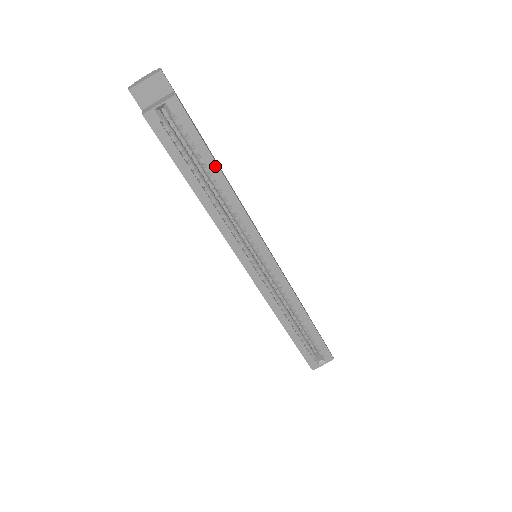
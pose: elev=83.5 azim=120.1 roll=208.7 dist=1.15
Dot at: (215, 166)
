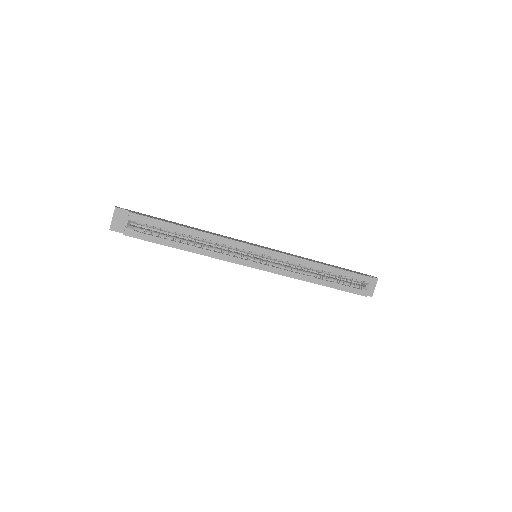
Dot at: (181, 228)
